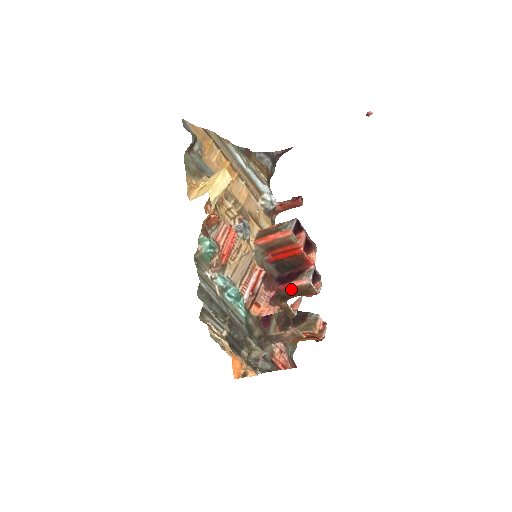
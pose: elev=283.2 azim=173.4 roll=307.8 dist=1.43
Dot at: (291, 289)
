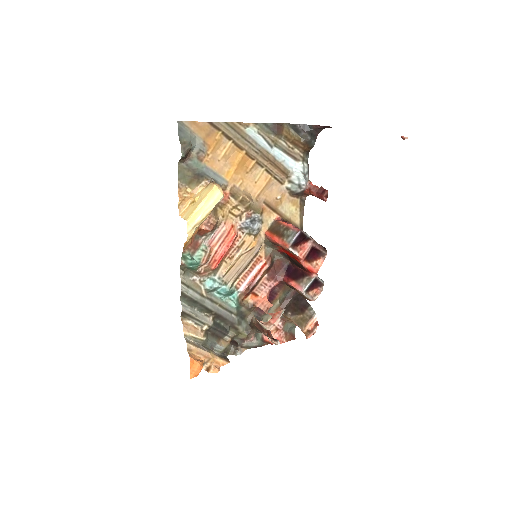
Dot at: (292, 286)
